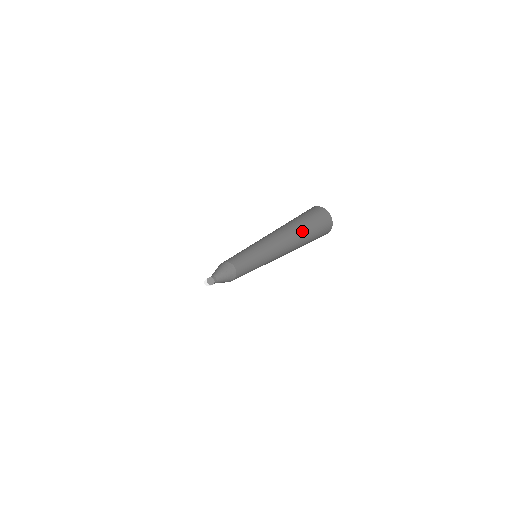
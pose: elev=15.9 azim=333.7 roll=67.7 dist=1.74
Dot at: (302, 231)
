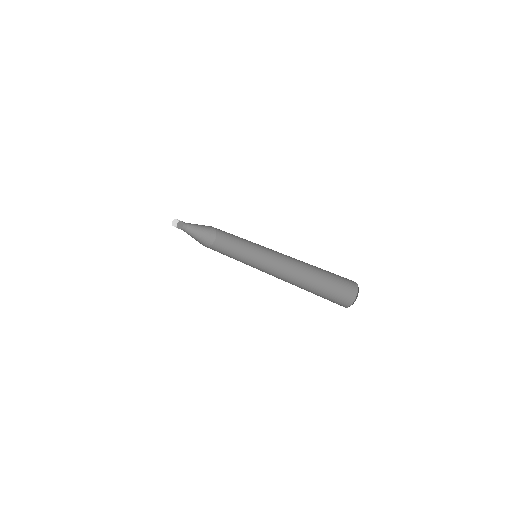
Dot at: (319, 271)
